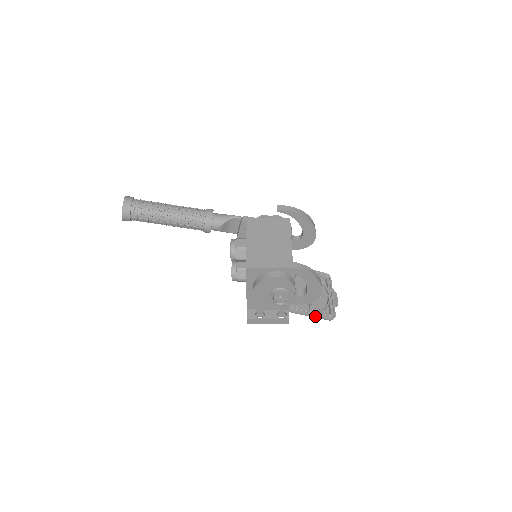
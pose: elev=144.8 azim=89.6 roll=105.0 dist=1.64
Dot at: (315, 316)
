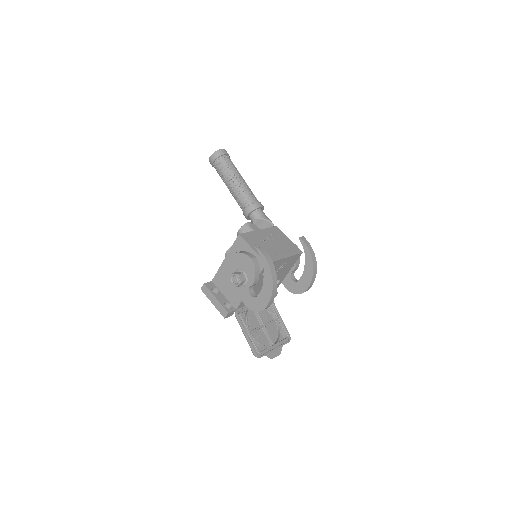
Dot at: (248, 338)
